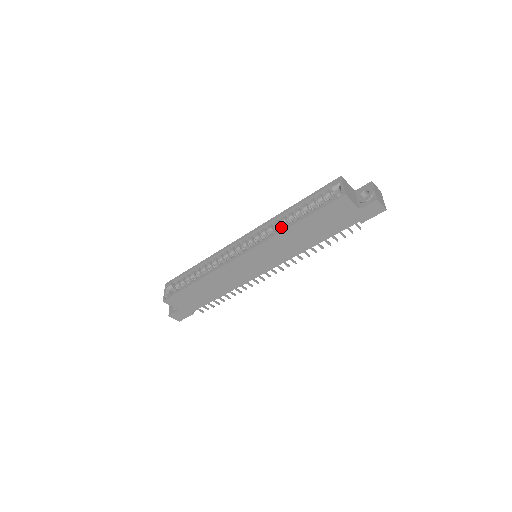
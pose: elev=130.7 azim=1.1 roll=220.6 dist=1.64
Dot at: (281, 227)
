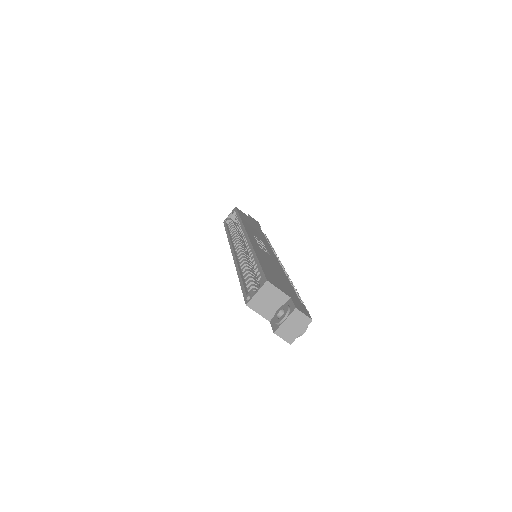
Dot at: occluded
